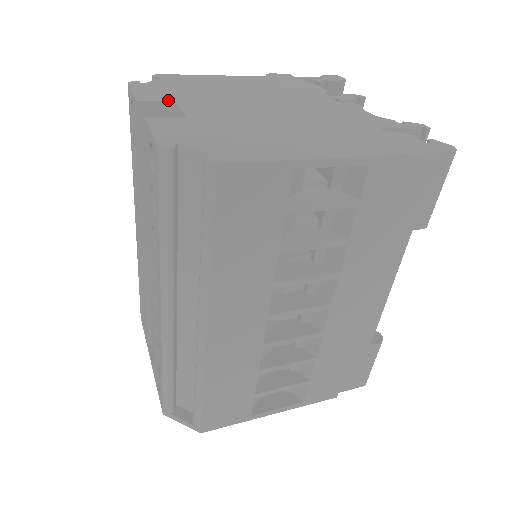
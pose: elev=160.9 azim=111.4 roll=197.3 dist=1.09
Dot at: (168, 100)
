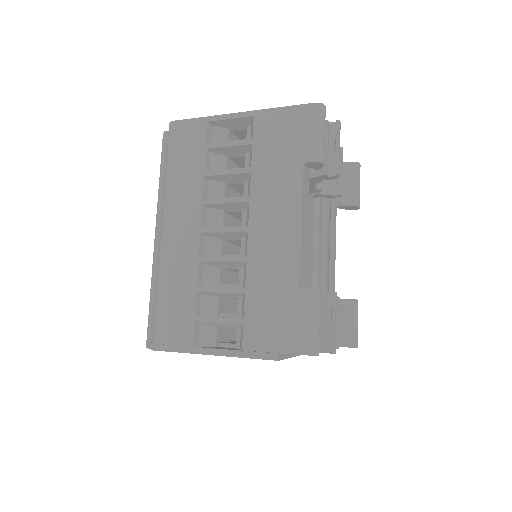
Dot at: occluded
